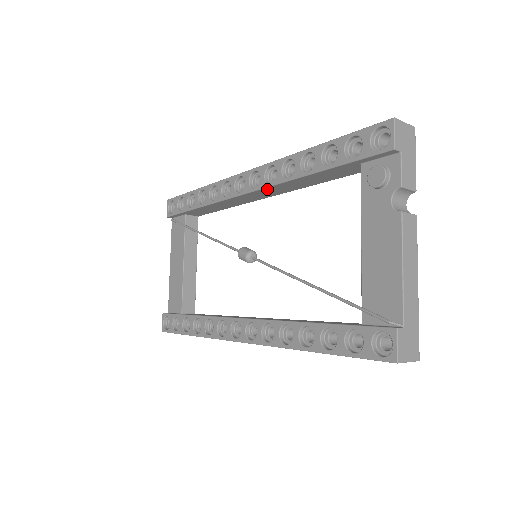
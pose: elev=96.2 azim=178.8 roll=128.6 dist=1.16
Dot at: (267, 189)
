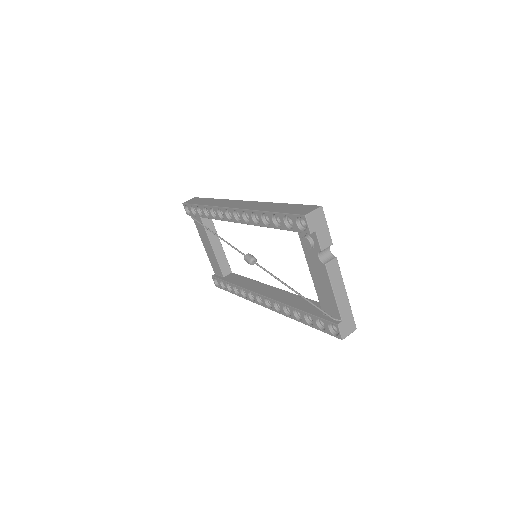
Dot at: occluded
